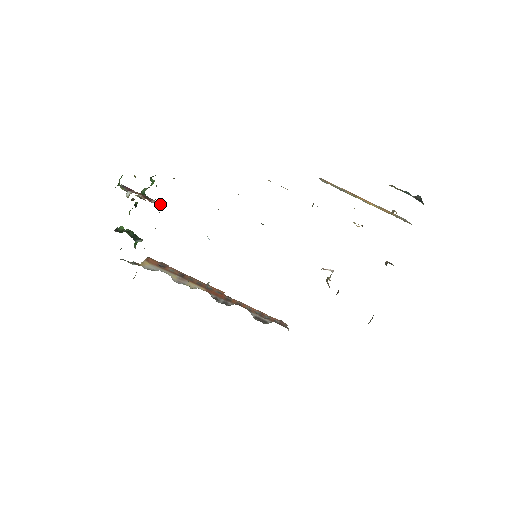
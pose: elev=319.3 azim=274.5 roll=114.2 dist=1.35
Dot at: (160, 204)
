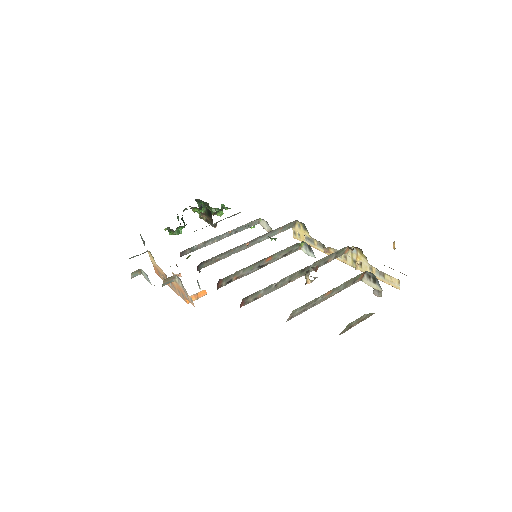
Dot at: occluded
